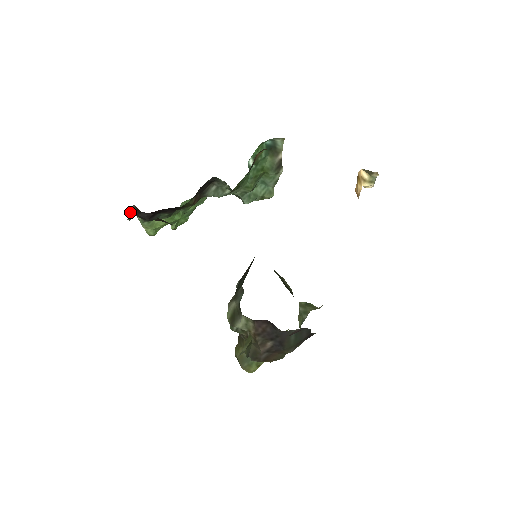
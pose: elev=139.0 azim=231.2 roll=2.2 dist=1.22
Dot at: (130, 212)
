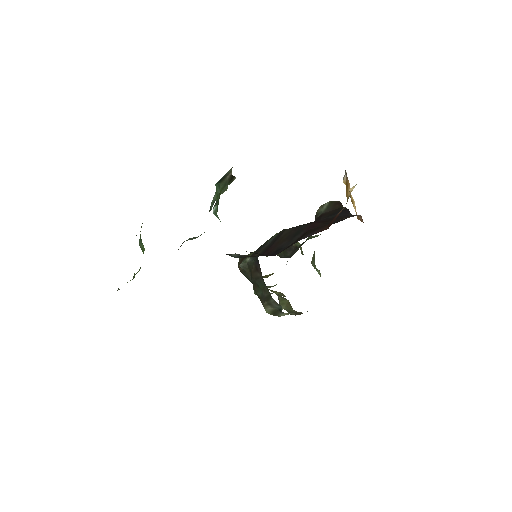
Dot at: occluded
